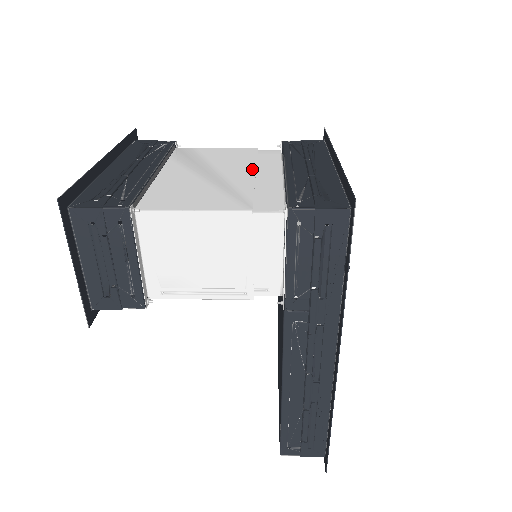
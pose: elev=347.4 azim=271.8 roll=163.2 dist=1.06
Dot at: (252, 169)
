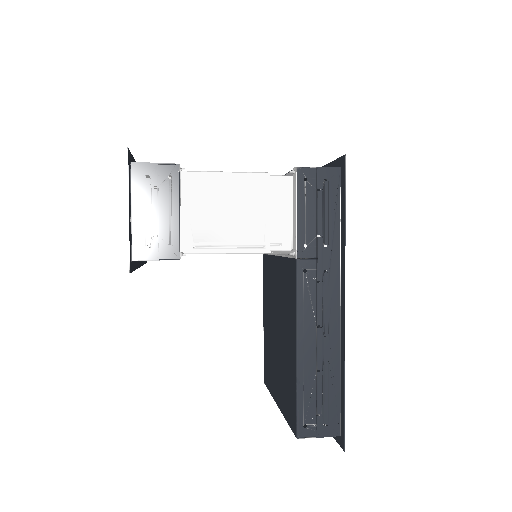
Dot at: occluded
